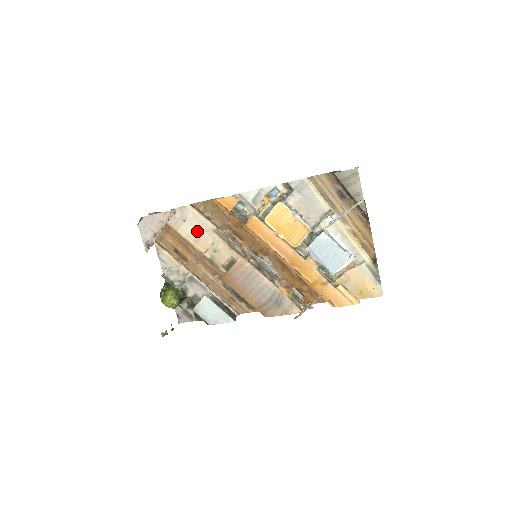
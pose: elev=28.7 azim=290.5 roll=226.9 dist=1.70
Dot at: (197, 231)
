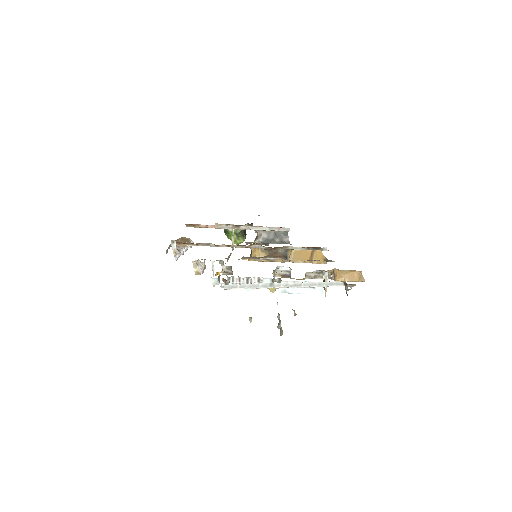
Dot at: occluded
